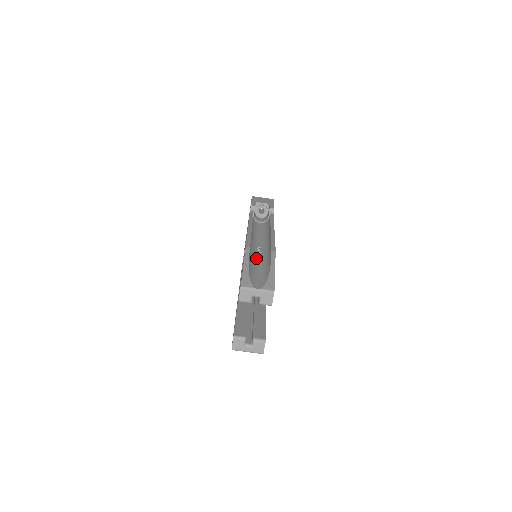
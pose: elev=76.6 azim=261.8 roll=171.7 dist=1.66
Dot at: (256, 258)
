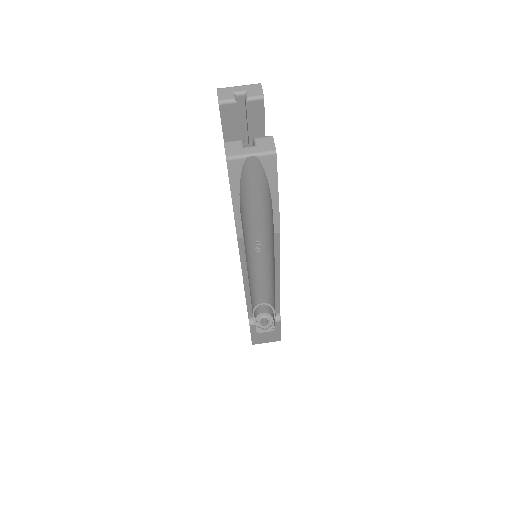
Dot at: occluded
